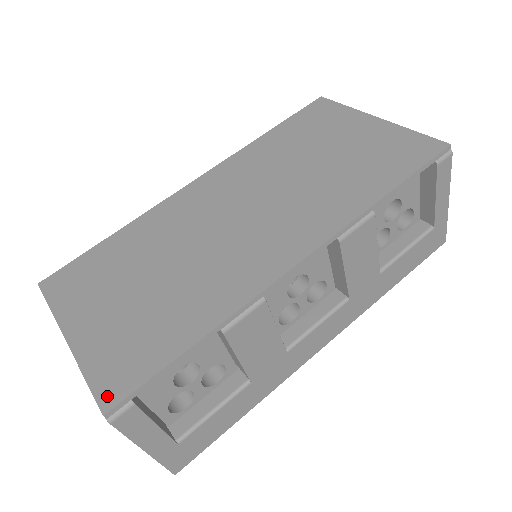
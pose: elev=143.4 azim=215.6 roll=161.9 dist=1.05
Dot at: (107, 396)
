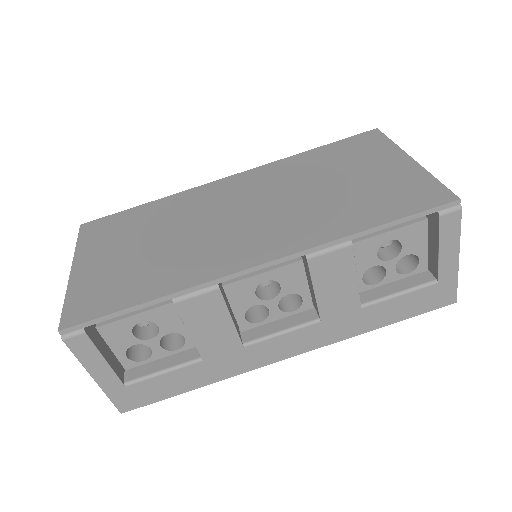
Dot at: (69, 319)
